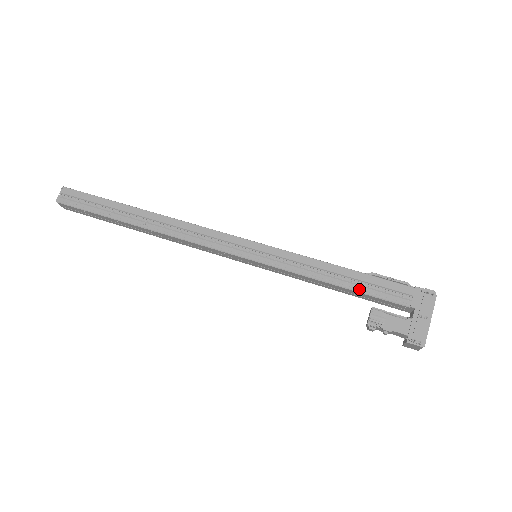
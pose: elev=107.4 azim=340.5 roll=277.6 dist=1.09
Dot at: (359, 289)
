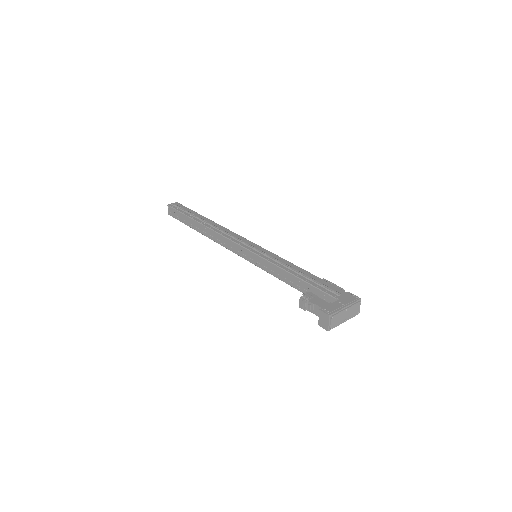
Dot at: (308, 281)
